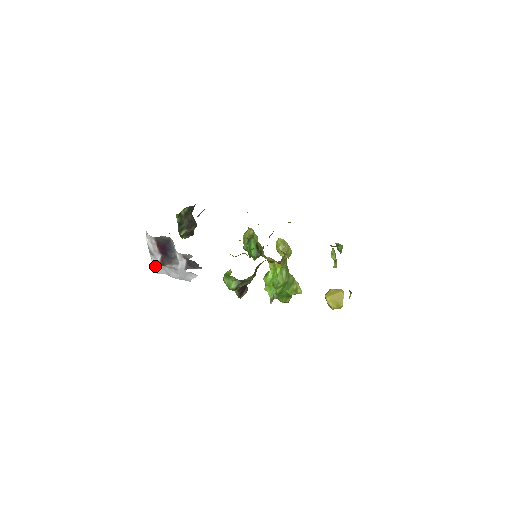
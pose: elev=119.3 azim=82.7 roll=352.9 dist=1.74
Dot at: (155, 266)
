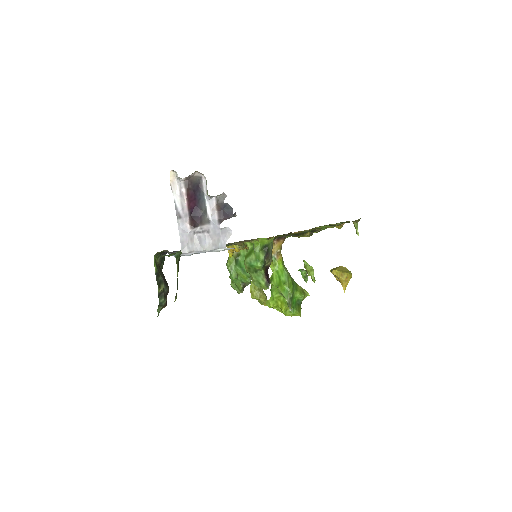
Dot at: (183, 239)
